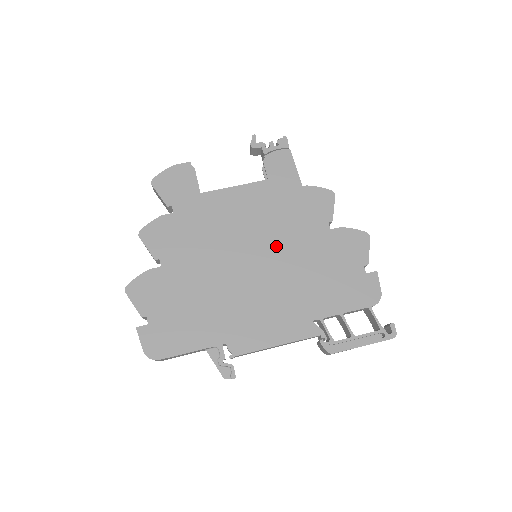
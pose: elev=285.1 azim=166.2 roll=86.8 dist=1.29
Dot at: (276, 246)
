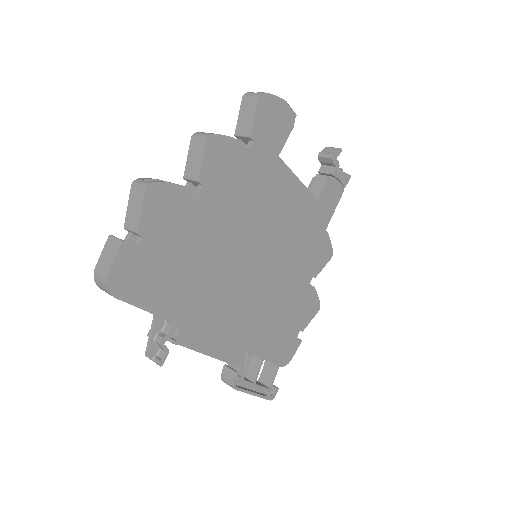
Dot at: (277, 265)
